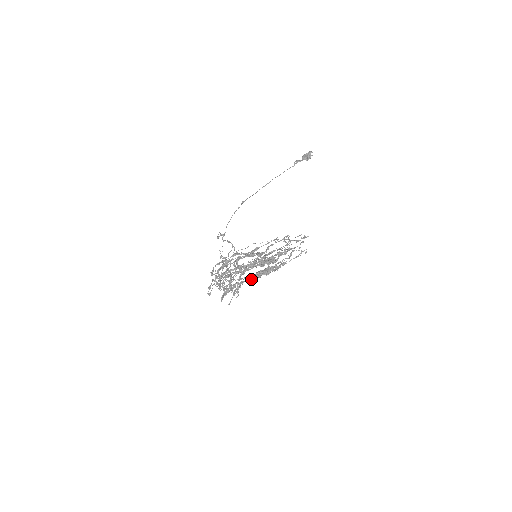
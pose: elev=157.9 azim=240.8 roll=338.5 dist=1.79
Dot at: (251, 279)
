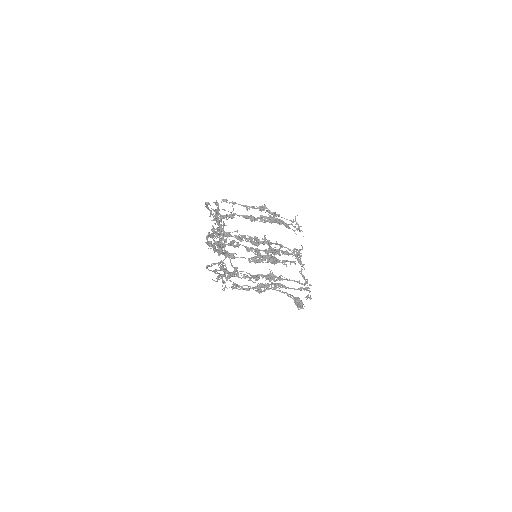
Dot at: (237, 285)
